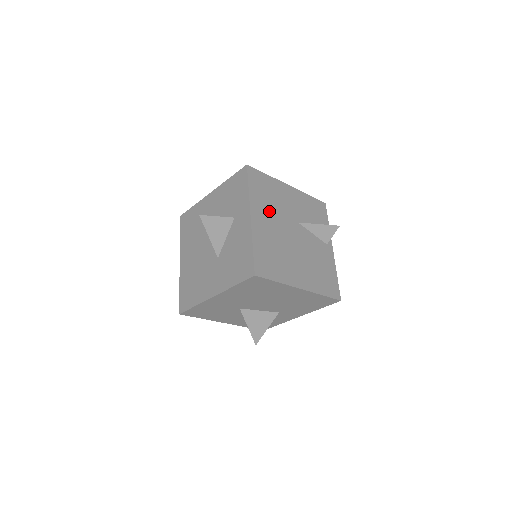
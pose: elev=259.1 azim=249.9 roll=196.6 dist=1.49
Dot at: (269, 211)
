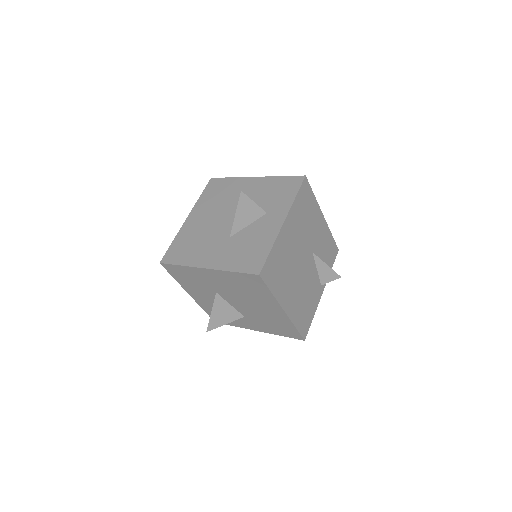
Dot at: (299, 227)
